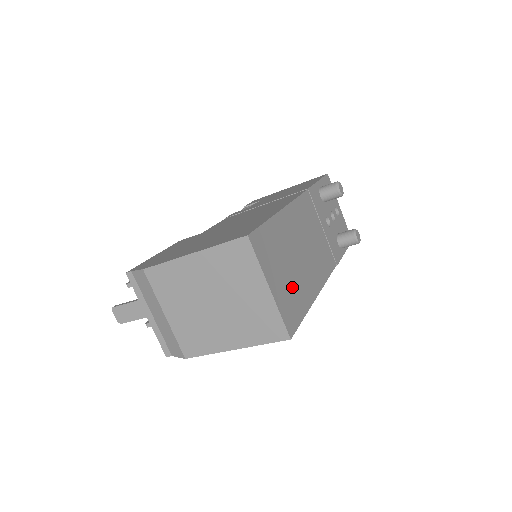
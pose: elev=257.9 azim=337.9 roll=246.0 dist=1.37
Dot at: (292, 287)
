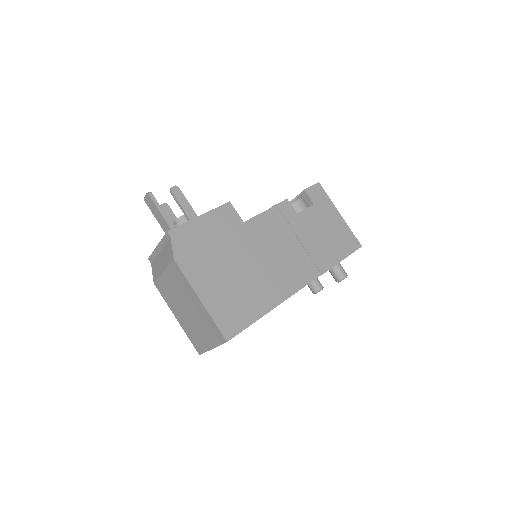
Dot at: occluded
